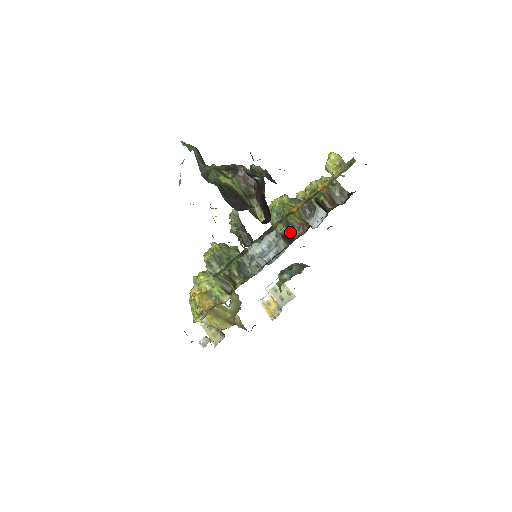
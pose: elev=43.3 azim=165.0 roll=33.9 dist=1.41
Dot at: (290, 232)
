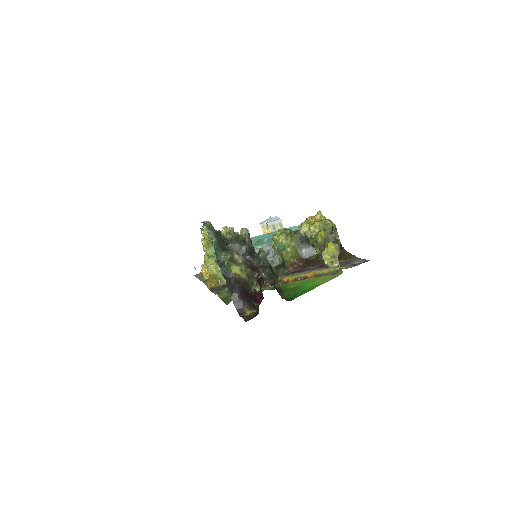
Dot at: (284, 264)
